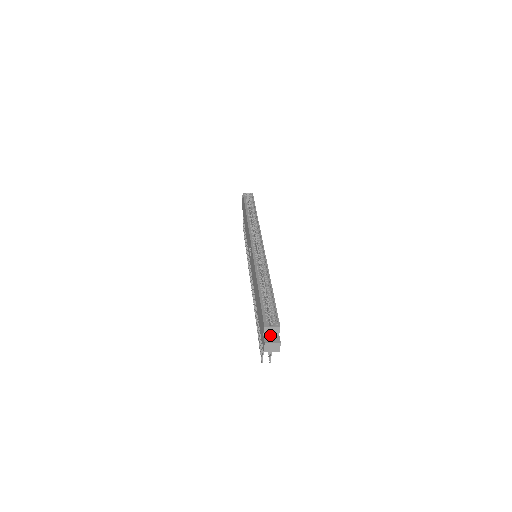
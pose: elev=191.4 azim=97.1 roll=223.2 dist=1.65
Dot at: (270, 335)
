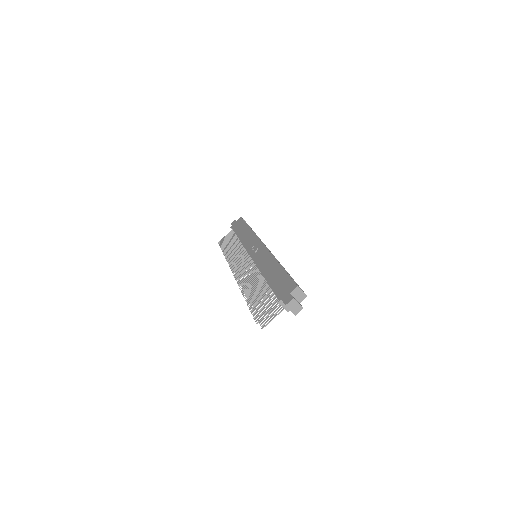
Dot at: (295, 297)
